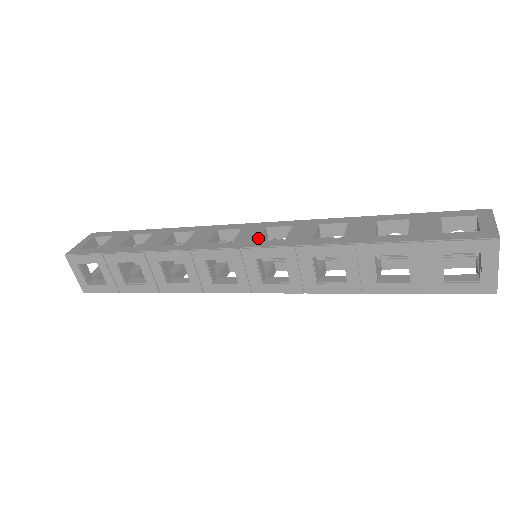
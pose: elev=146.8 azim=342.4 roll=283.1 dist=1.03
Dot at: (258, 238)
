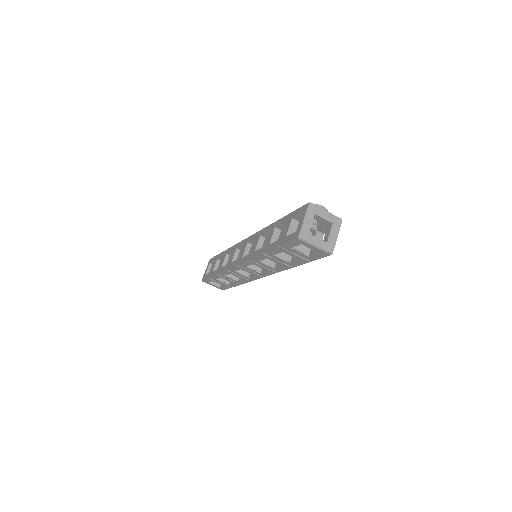
Dot at: (243, 254)
